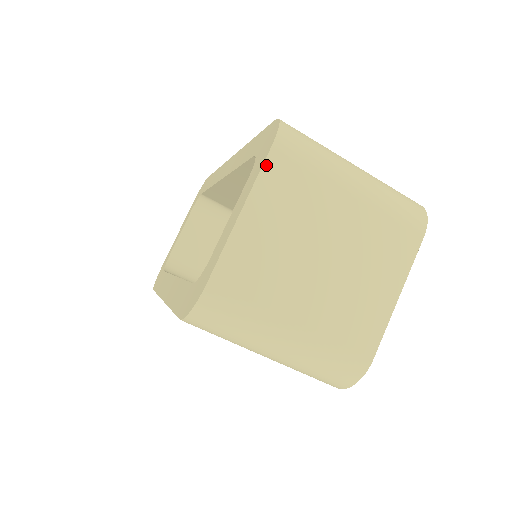
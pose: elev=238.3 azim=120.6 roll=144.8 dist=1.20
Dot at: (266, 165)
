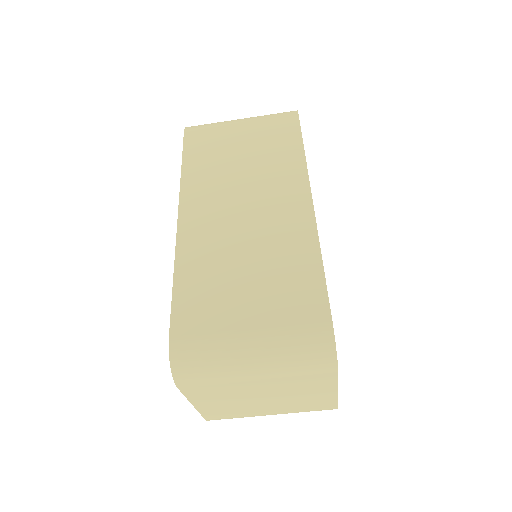
Dot at: (184, 392)
